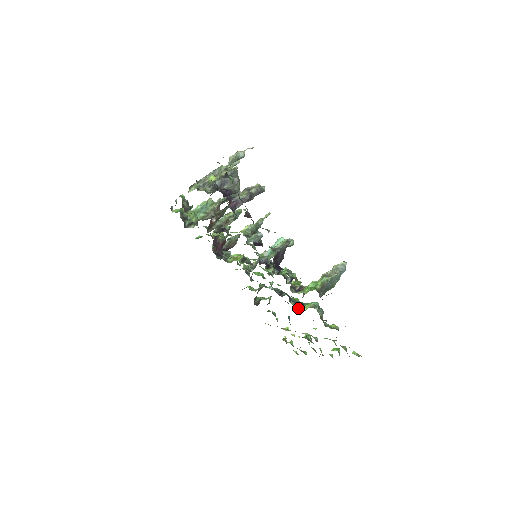
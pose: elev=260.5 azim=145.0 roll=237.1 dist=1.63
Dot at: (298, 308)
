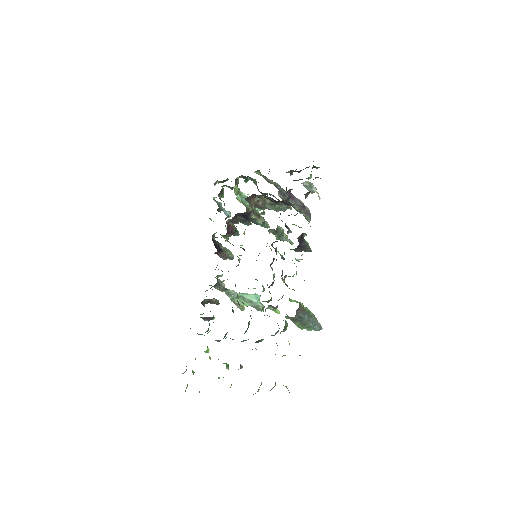
Dot at: occluded
